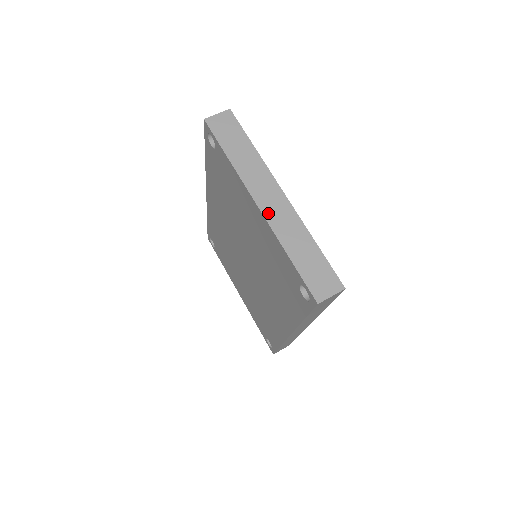
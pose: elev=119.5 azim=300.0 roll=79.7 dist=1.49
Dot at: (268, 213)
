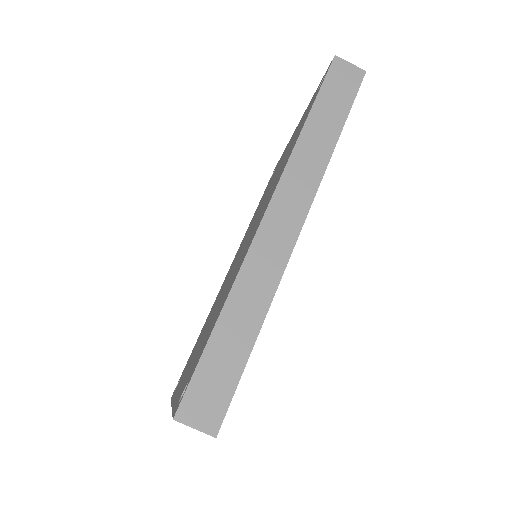
Dot at: occluded
